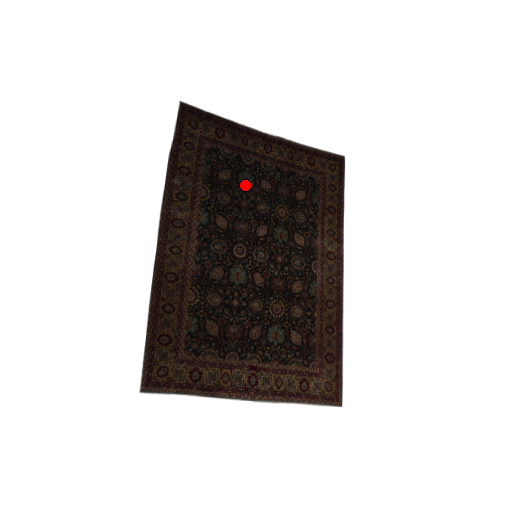
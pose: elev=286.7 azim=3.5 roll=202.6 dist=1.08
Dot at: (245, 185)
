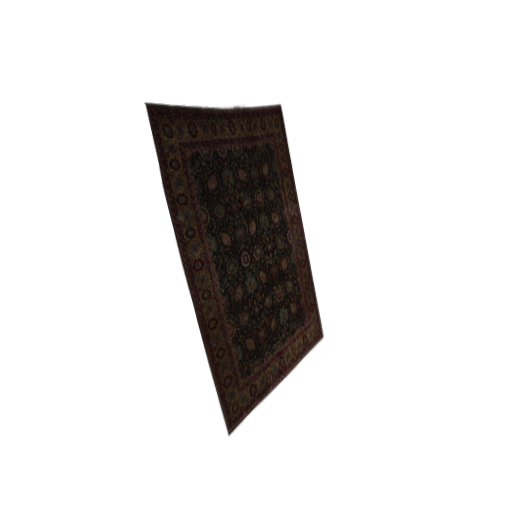
Dot at: (229, 185)
